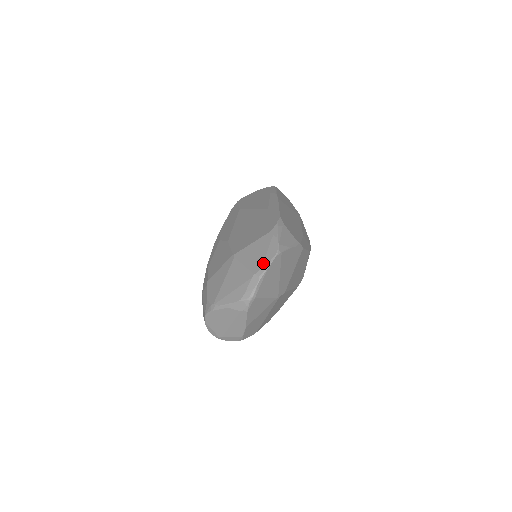
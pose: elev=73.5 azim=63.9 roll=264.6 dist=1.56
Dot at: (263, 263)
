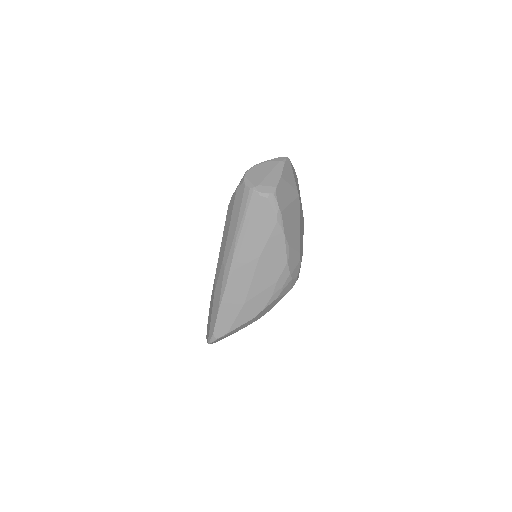
Dot at: occluded
